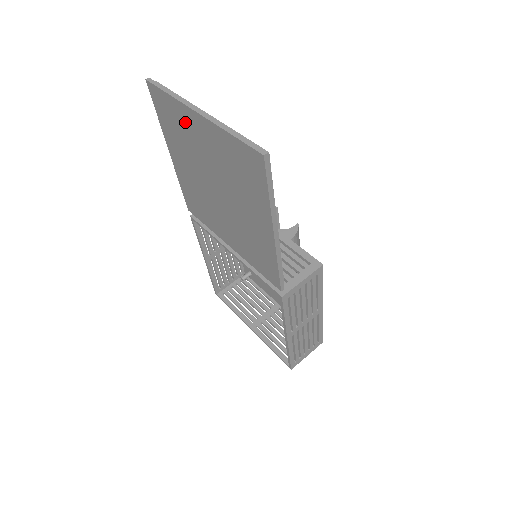
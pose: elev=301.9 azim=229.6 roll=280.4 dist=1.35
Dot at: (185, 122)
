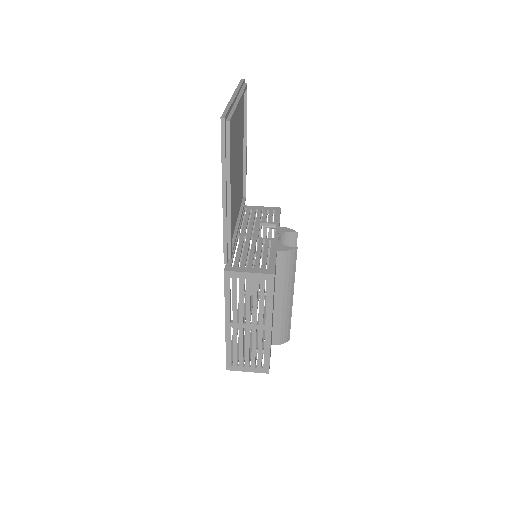
Dot at: occluded
